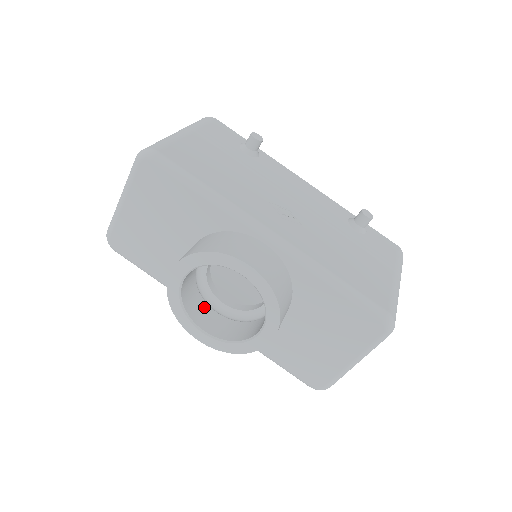
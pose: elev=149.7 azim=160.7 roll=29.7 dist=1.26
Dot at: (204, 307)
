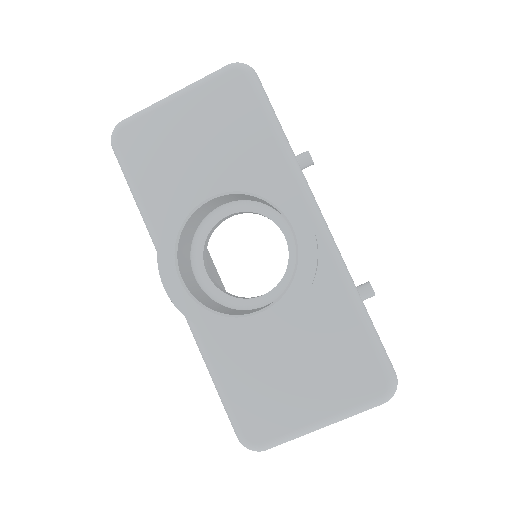
Dot at: (188, 260)
